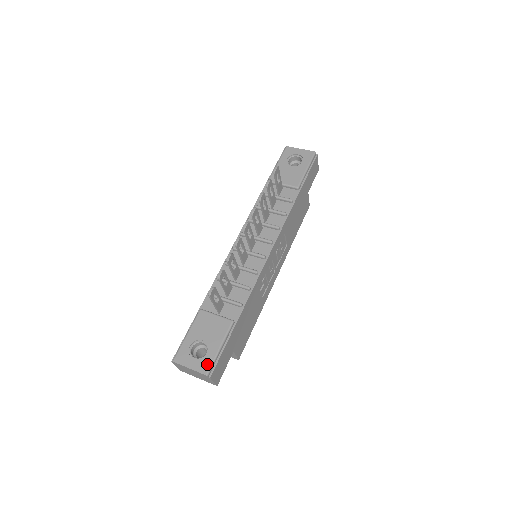
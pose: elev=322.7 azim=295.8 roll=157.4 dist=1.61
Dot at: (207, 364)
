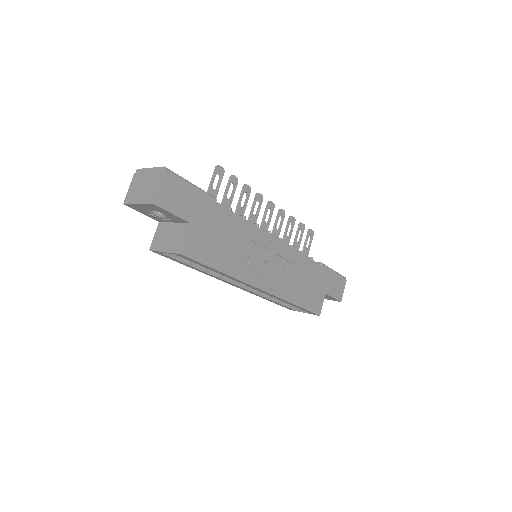
Dot at: occluded
